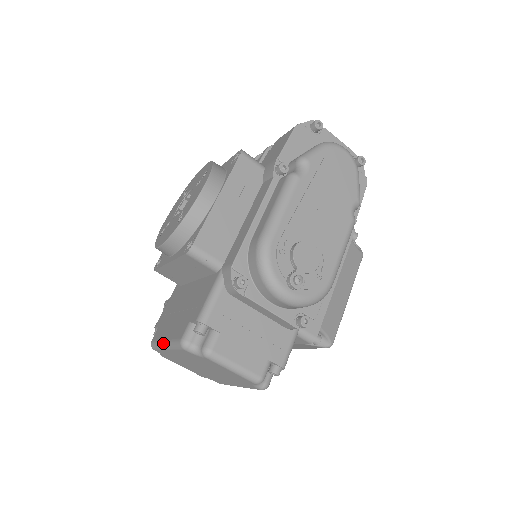
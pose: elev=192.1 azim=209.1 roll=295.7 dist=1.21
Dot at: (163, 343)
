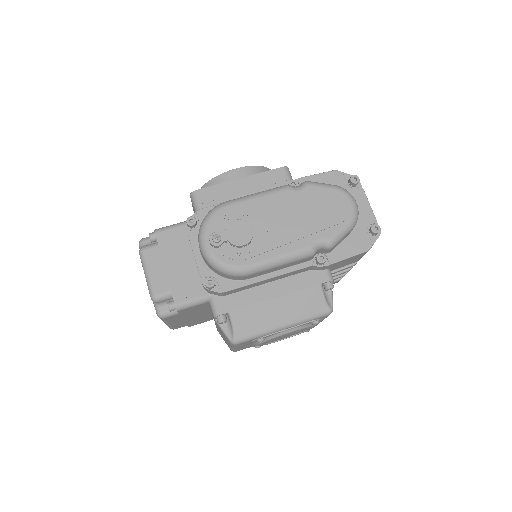
Dot at: occluded
